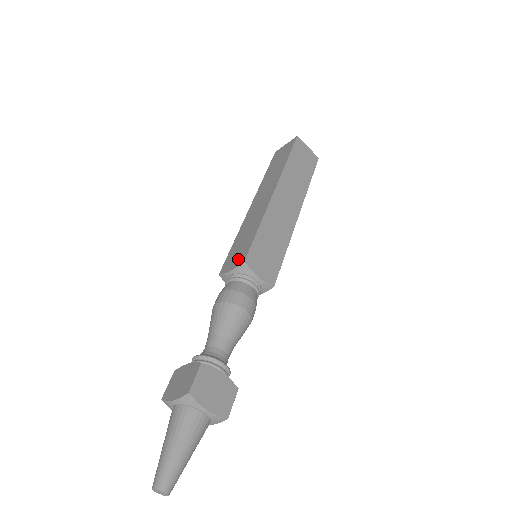
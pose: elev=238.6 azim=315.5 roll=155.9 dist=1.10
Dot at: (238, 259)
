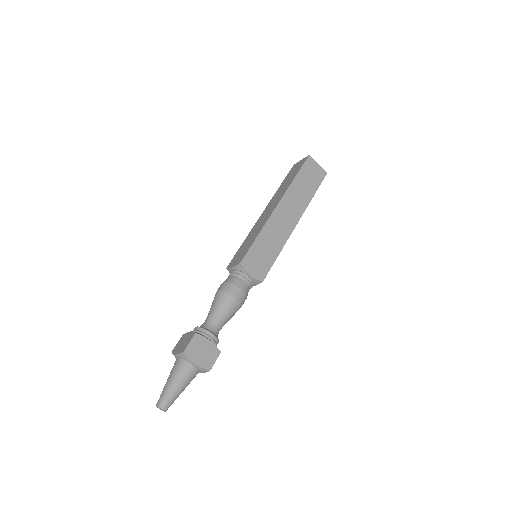
Dot at: (238, 259)
